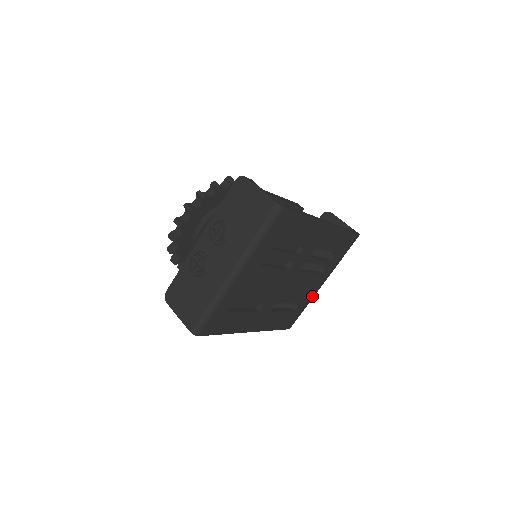
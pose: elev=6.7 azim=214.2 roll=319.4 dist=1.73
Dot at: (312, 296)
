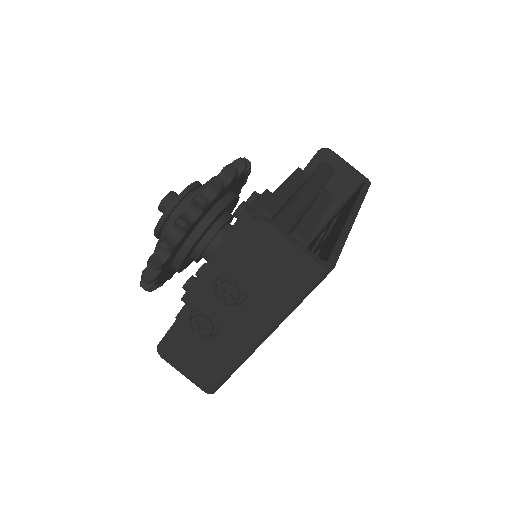
Dot at: occluded
